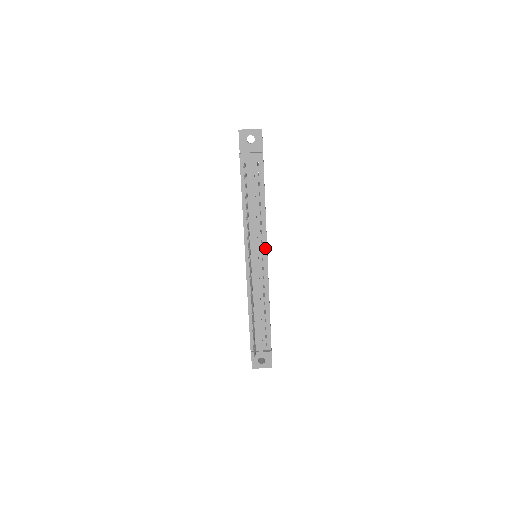
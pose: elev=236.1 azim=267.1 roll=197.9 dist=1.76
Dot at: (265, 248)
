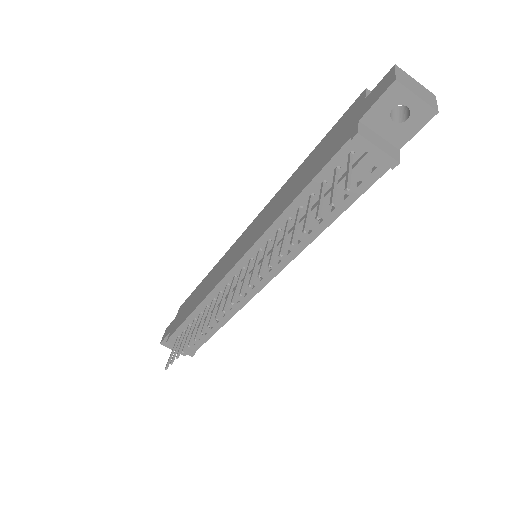
Dot at: (276, 271)
